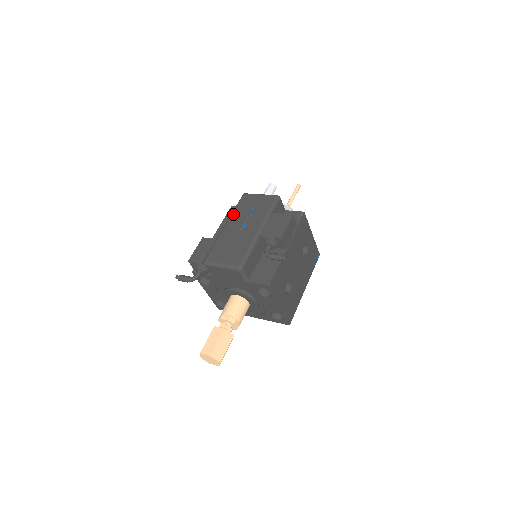
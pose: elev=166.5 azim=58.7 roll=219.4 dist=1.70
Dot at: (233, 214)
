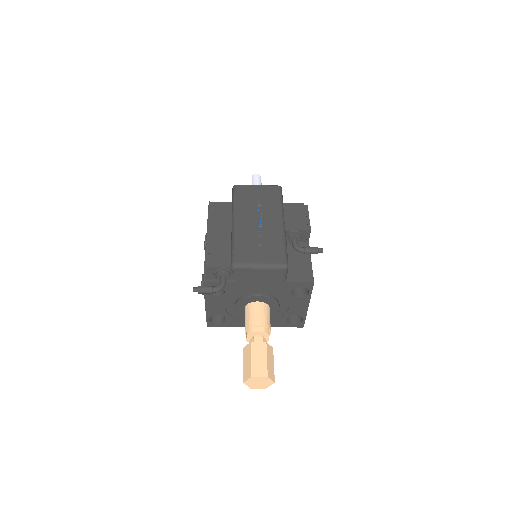
Dot at: (237, 208)
